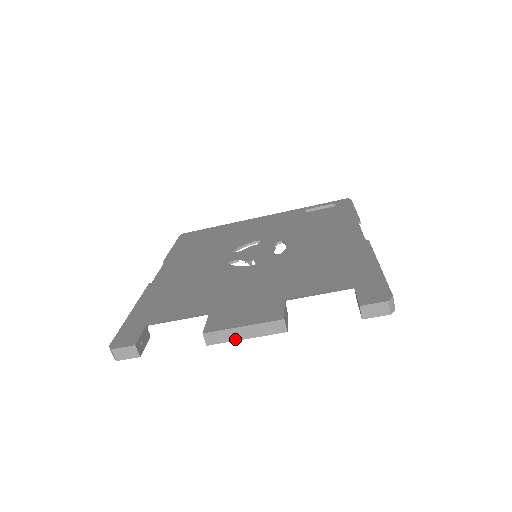
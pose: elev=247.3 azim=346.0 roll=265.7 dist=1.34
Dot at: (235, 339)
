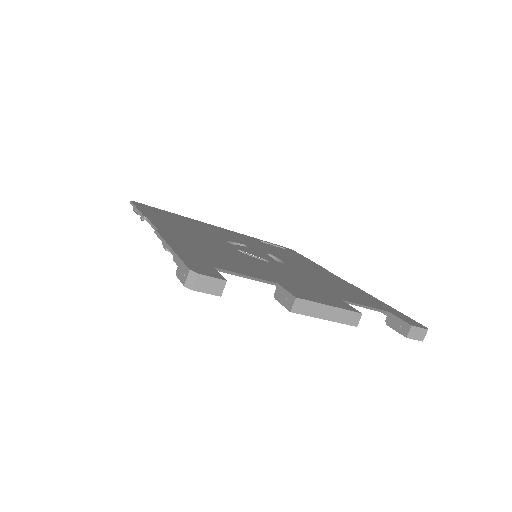
Dot at: (317, 316)
